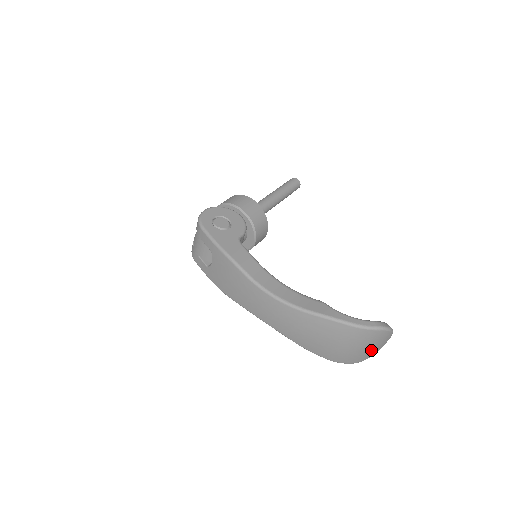
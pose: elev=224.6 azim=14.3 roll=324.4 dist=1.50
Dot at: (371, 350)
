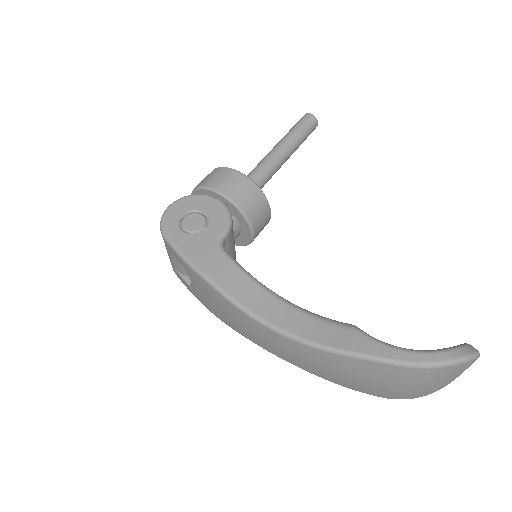
Dot at: (447, 382)
